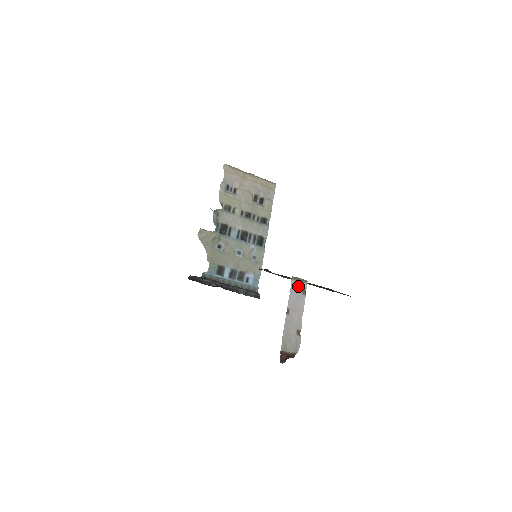
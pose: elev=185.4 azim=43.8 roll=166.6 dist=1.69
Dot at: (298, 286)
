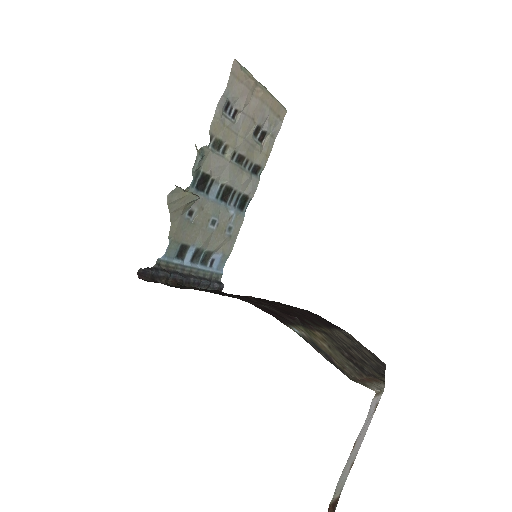
Dot at: (375, 403)
